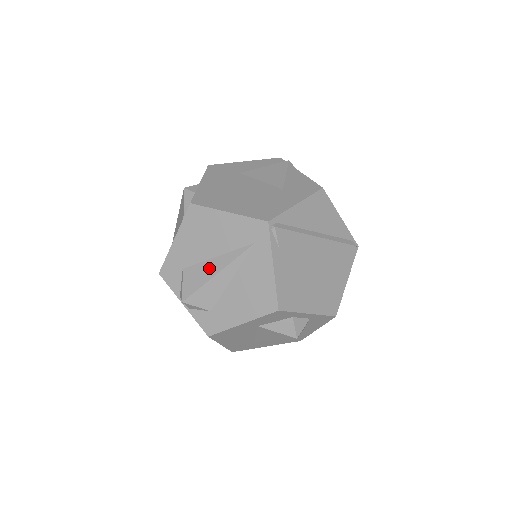
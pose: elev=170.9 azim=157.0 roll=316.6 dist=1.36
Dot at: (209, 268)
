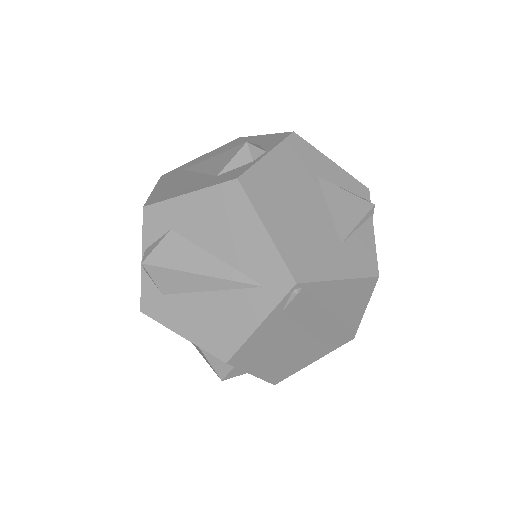
Dot at: (197, 259)
